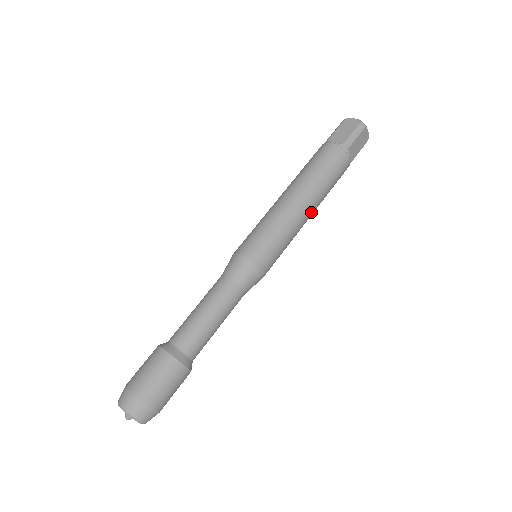
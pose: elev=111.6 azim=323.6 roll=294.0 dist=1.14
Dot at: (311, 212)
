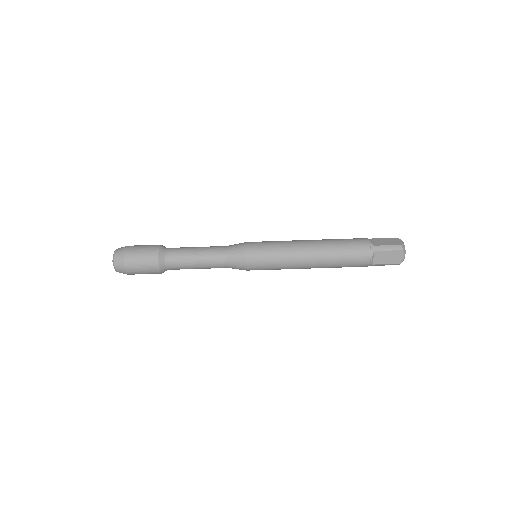
Dot at: occluded
